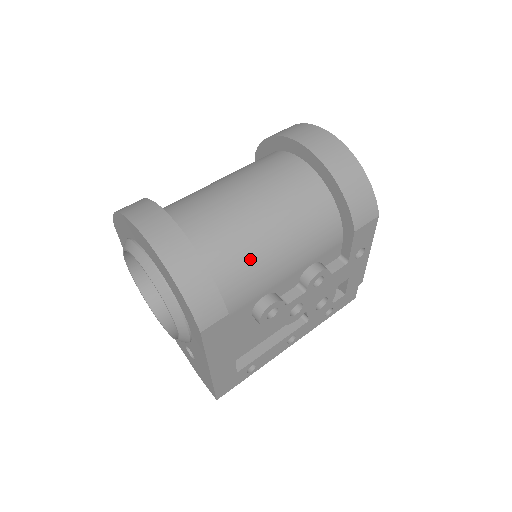
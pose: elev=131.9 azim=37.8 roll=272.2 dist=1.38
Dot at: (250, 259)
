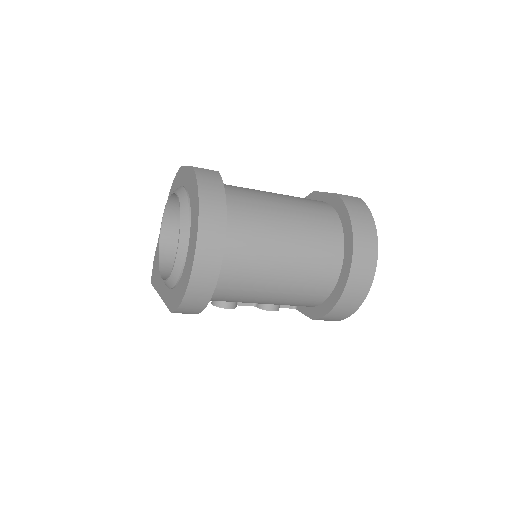
Dot at: (241, 297)
